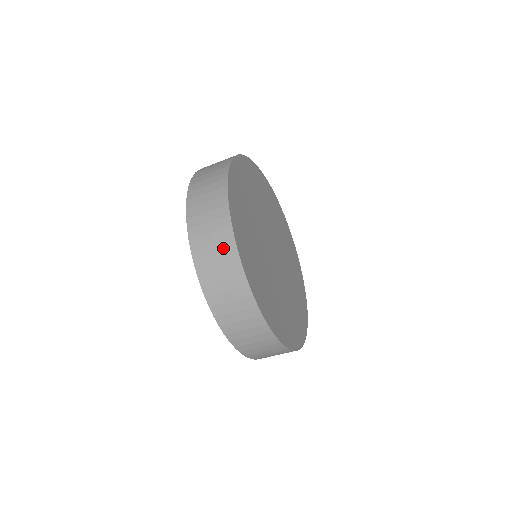
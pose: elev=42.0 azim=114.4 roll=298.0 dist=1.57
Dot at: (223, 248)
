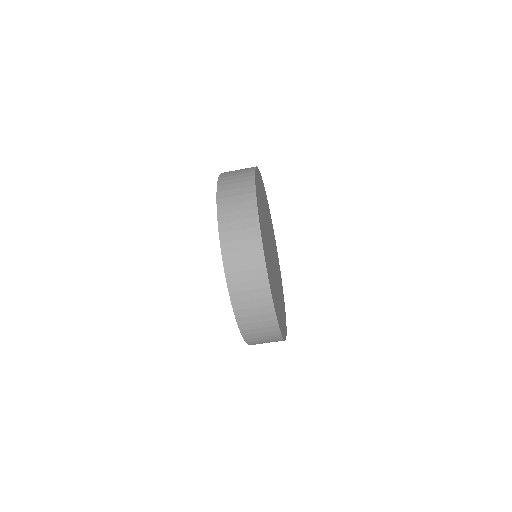
Dot at: (261, 303)
